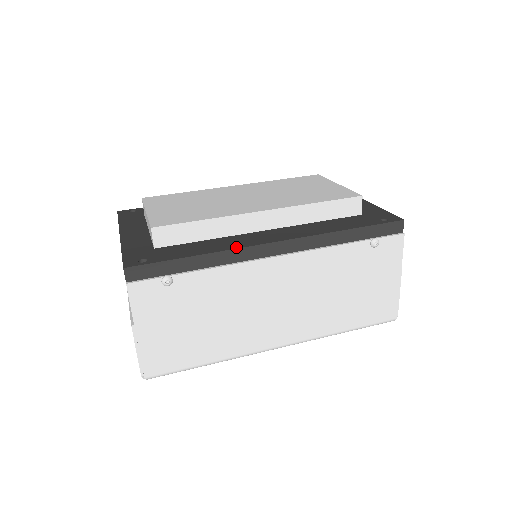
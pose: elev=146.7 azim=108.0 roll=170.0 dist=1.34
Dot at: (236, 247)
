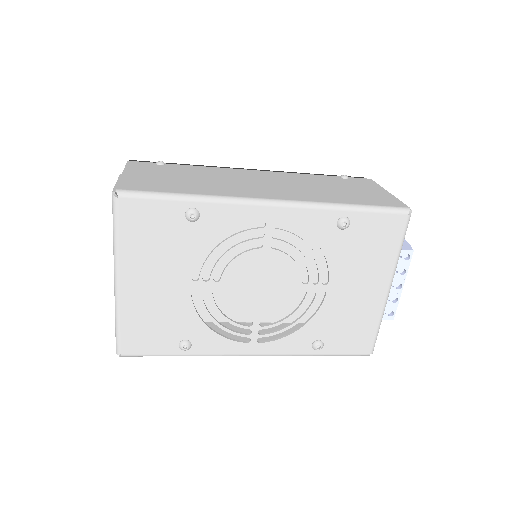
Dot at: occluded
